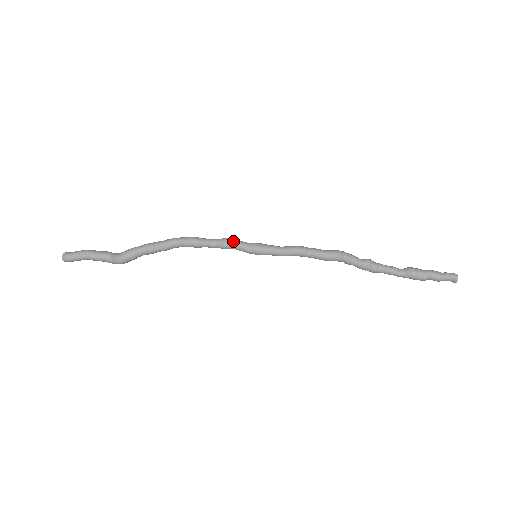
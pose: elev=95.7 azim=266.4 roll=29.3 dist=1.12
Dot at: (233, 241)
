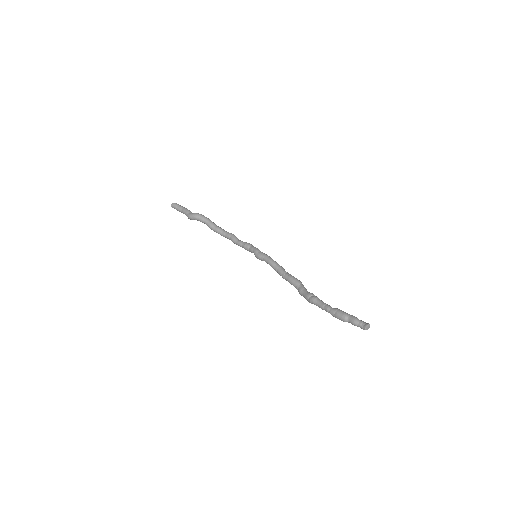
Dot at: (253, 246)
